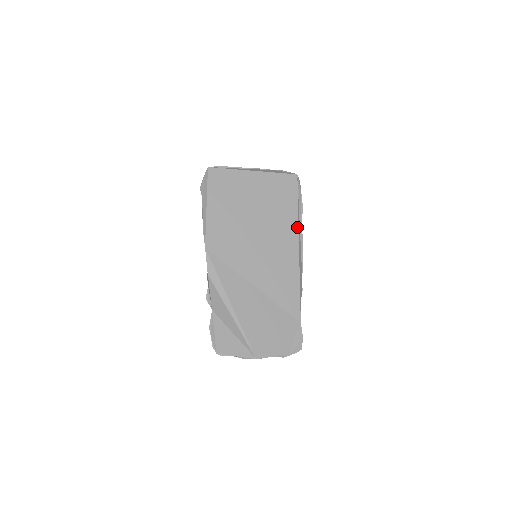
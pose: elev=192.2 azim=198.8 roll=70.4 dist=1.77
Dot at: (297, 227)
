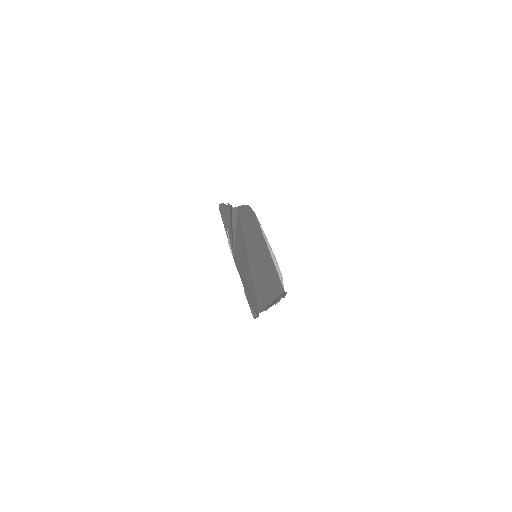
Dot at: (277, 296)
